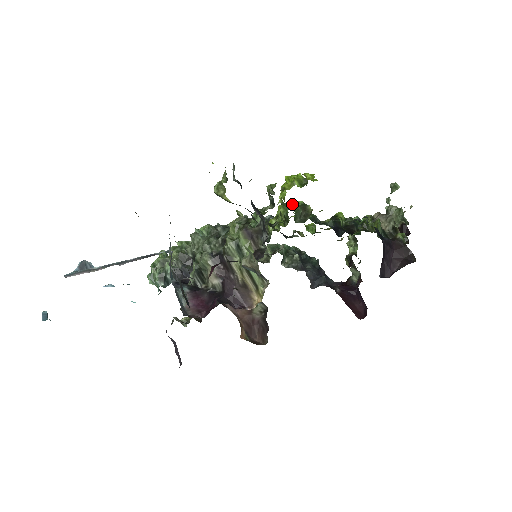
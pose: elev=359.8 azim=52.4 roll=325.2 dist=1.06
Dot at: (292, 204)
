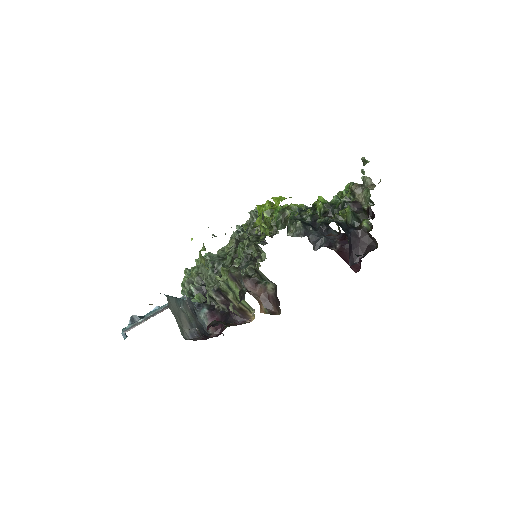
Dot at: occluded
